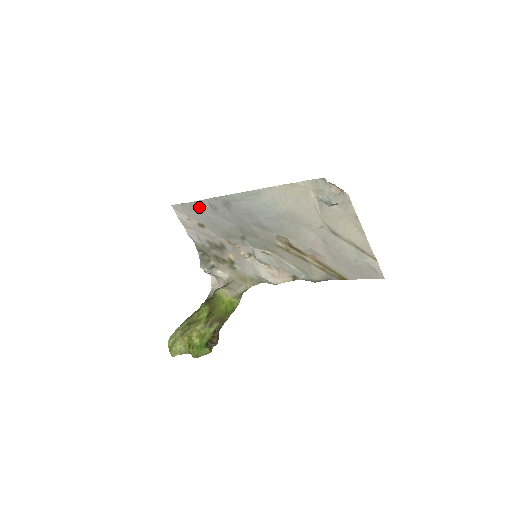
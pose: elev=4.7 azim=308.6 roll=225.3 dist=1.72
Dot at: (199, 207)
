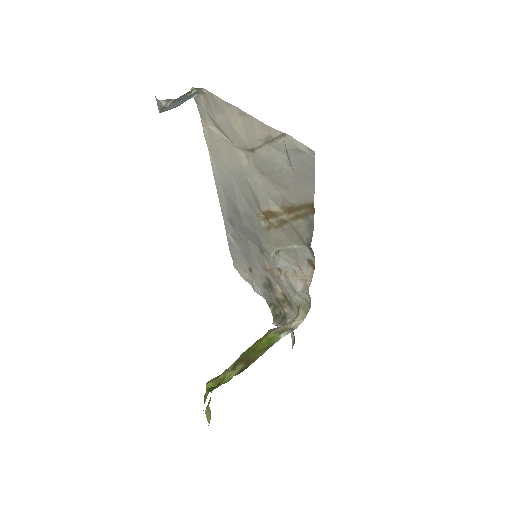
Dot at: (233, 247)
